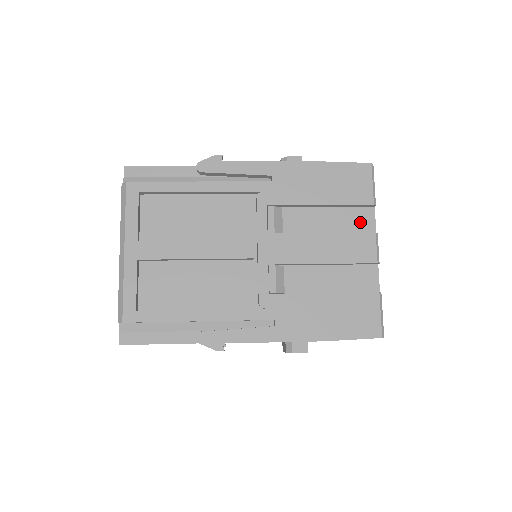
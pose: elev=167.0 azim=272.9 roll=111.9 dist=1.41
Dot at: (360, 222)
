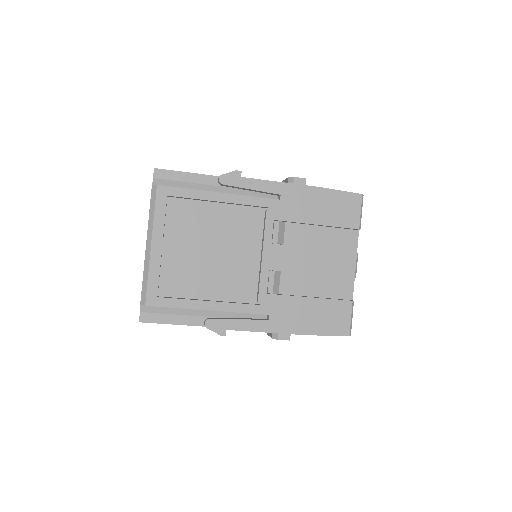
Dot at: (346, 242)
